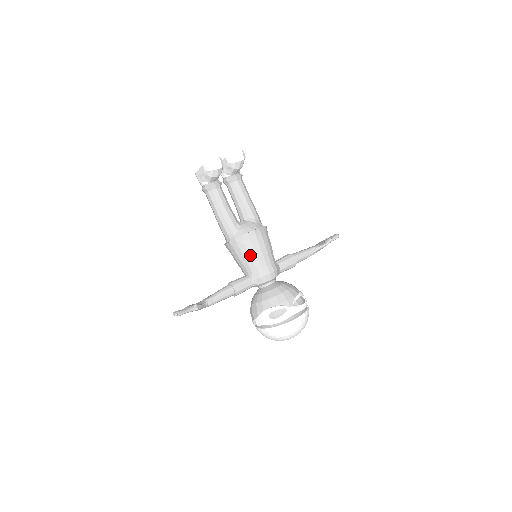
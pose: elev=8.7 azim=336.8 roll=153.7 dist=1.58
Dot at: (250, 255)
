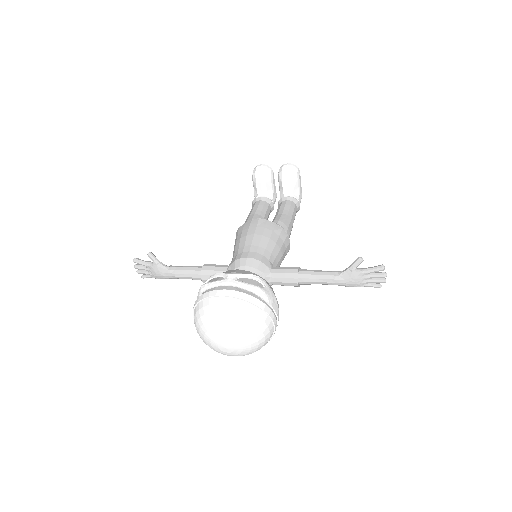
Dot at: (241, 239)
